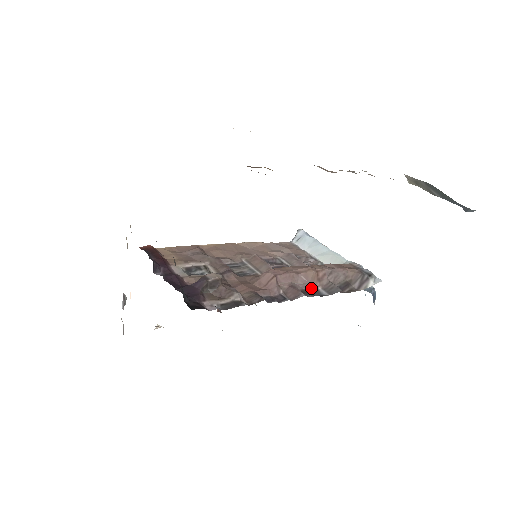
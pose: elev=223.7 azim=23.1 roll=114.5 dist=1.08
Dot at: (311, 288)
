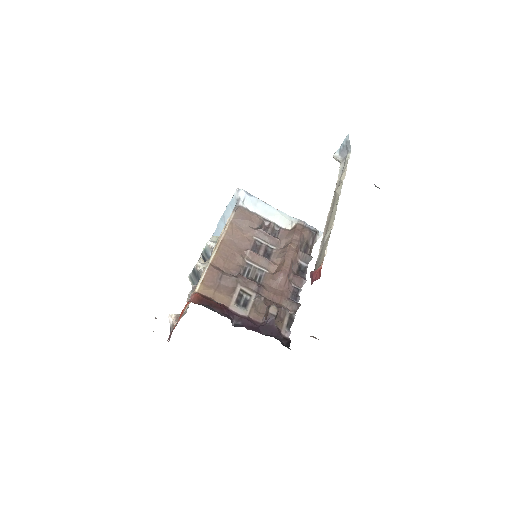
Dot at: (298, 266)
